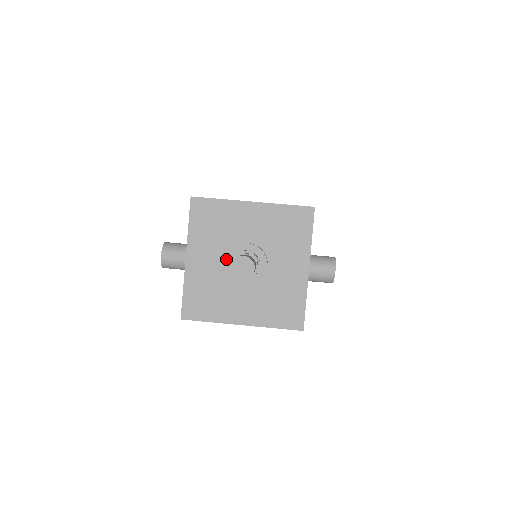
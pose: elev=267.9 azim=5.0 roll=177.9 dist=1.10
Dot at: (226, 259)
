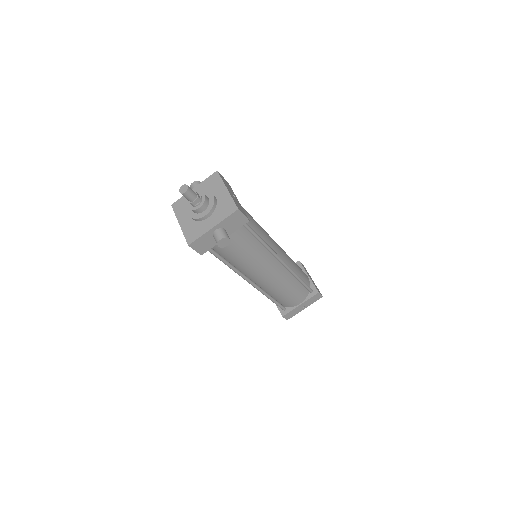
Dot at: occluded
